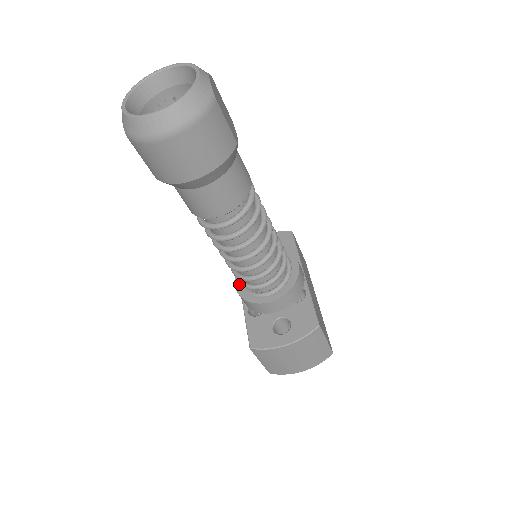
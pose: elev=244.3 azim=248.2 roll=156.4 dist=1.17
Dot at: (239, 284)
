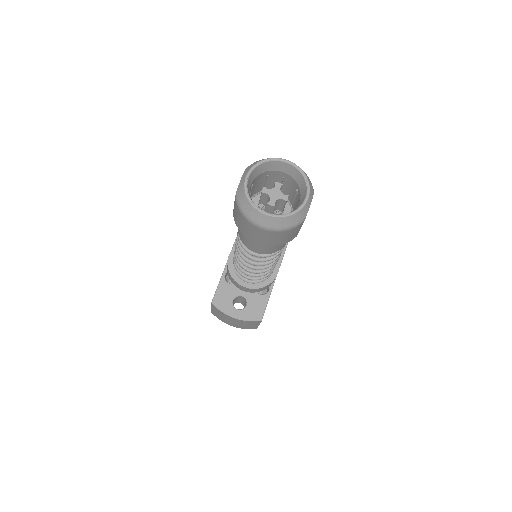
Dot at: (232, 257)
